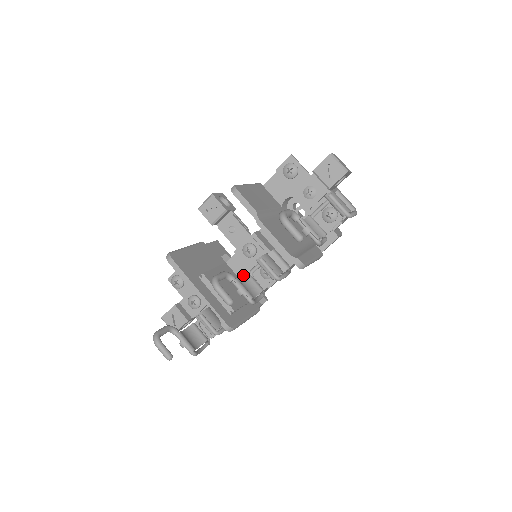
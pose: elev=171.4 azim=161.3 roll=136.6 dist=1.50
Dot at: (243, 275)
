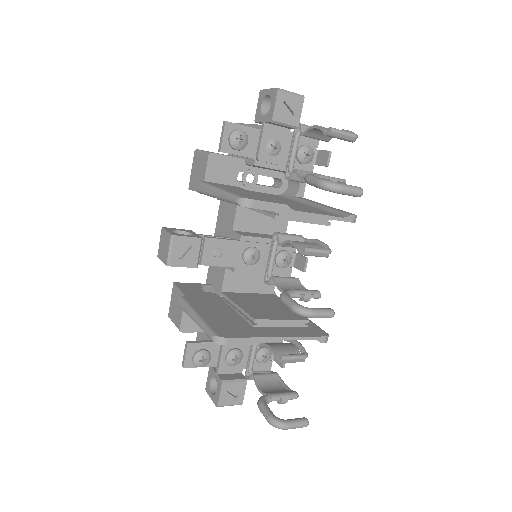
Dot at: (275, 283)
